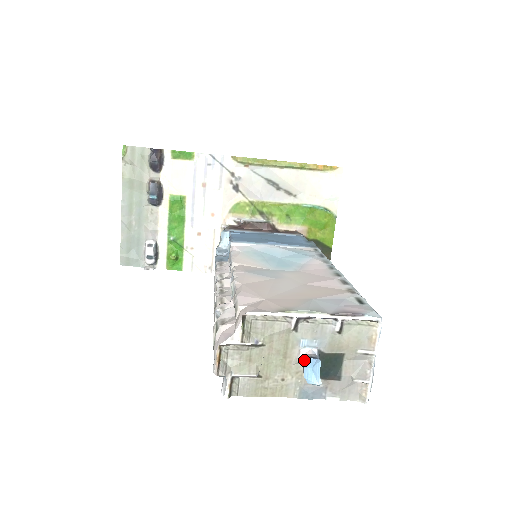
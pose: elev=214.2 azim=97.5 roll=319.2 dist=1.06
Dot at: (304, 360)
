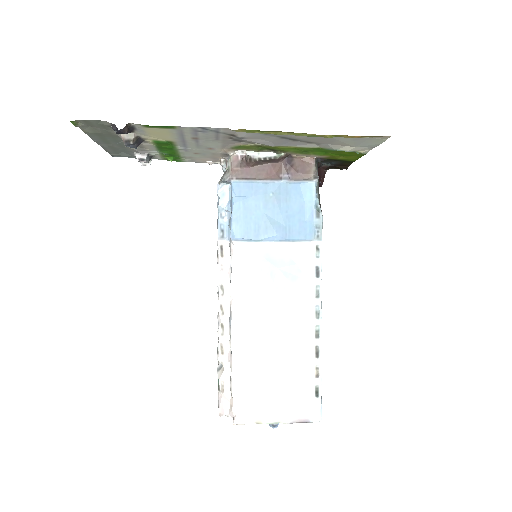
Dot at: occluded
